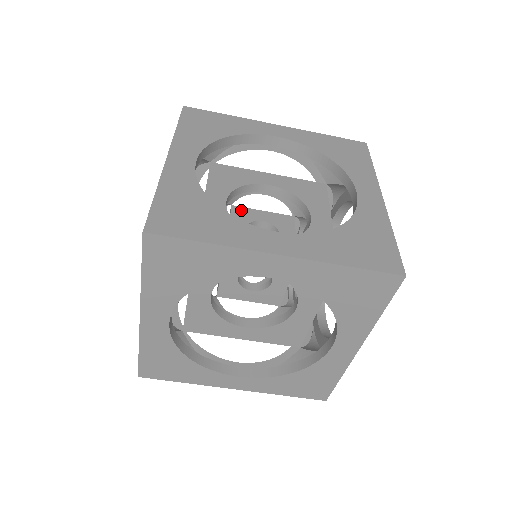
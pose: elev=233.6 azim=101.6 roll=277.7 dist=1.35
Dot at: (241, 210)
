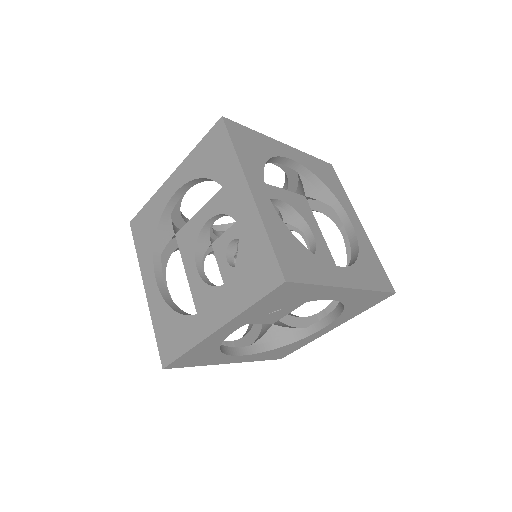
Dot at: occluded
